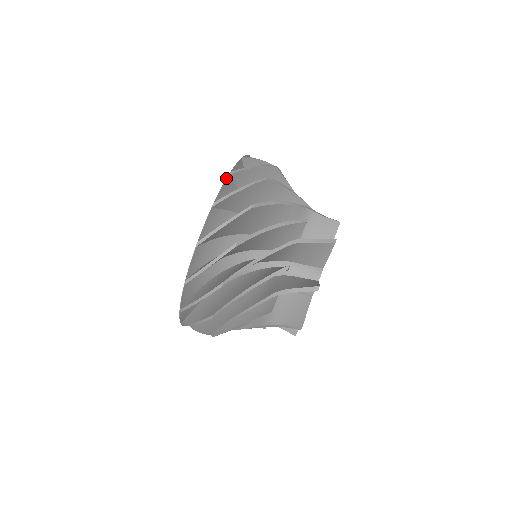
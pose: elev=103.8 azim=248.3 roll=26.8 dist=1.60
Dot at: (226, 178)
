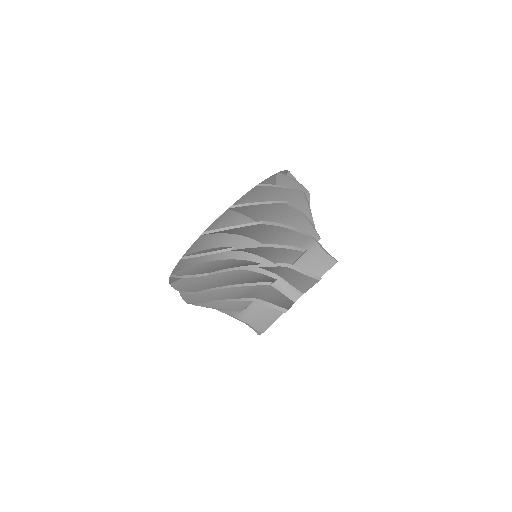
Dot at: (252, 188)
